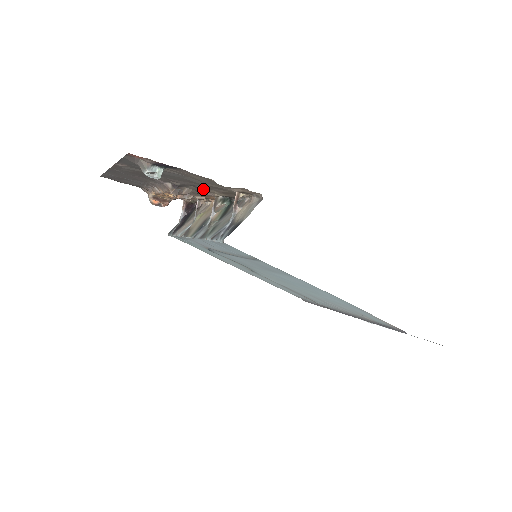
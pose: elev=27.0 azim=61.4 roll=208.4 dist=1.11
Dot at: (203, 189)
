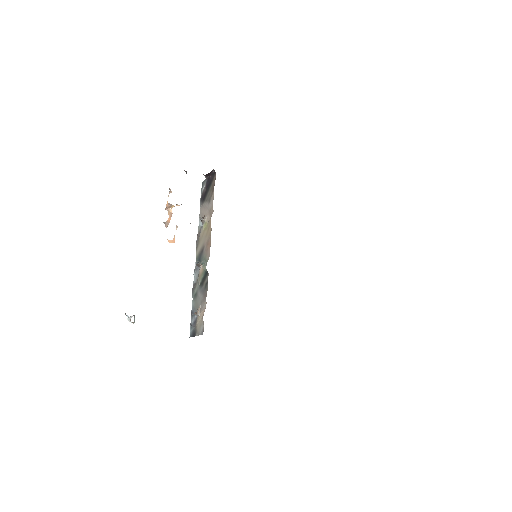
Dot at: occluded
